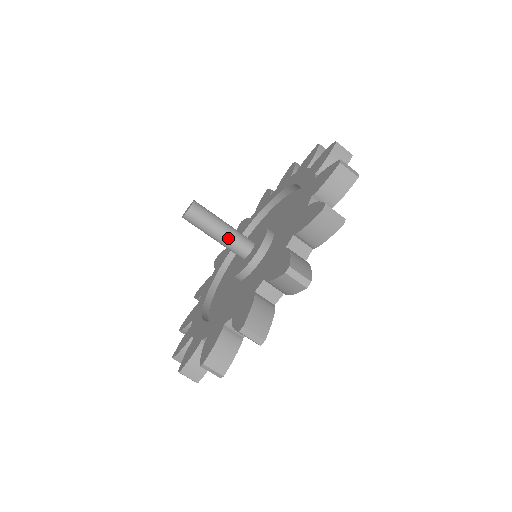
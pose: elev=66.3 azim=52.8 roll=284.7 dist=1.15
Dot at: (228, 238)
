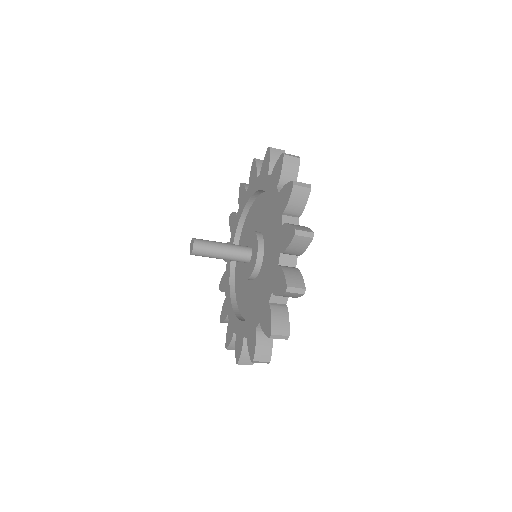
Dot at: (231, 252)
